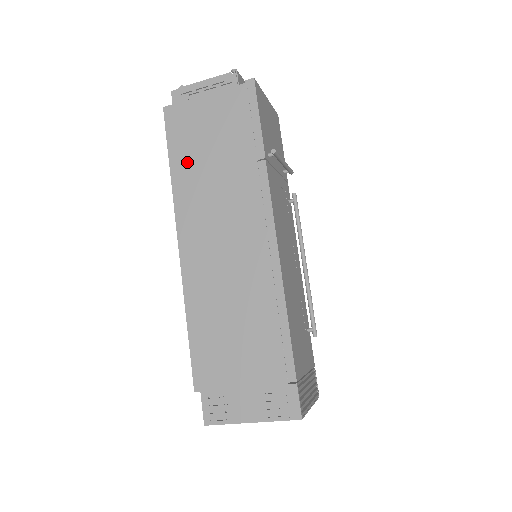
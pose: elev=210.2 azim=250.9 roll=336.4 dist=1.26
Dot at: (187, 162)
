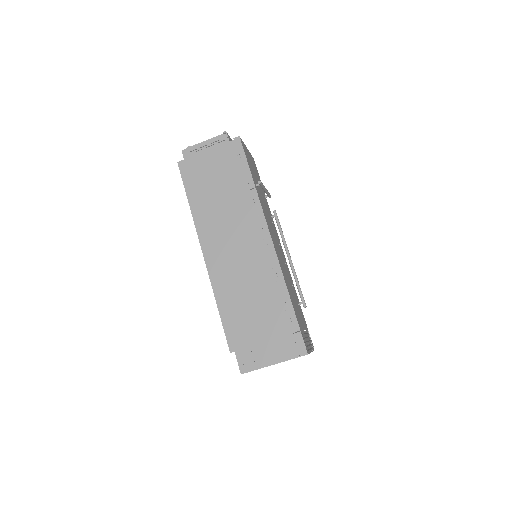
Dot at: (201, 197)
